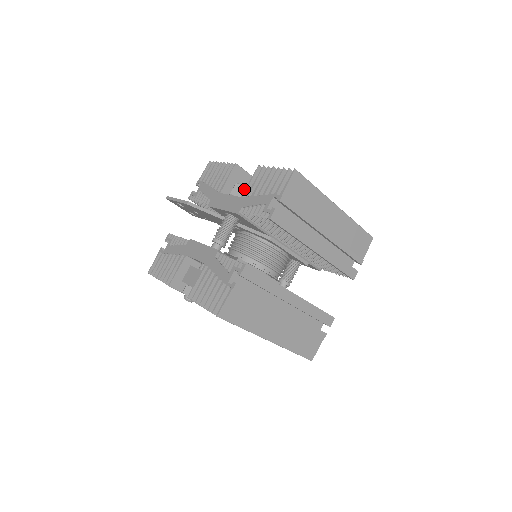
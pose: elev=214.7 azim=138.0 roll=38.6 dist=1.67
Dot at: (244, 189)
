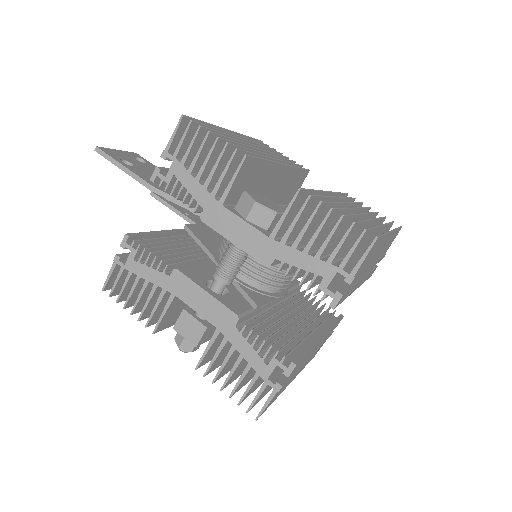
Dot at: (269, 214)
